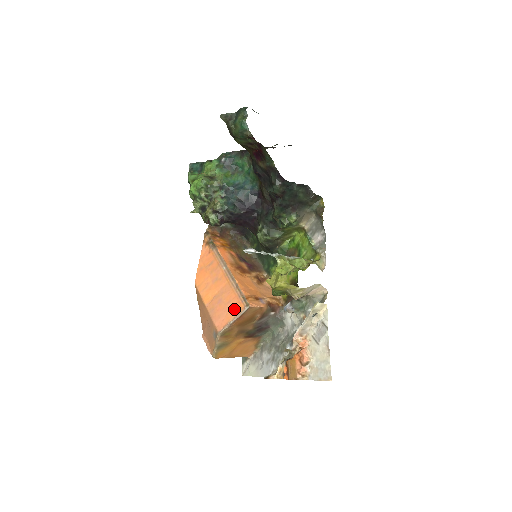
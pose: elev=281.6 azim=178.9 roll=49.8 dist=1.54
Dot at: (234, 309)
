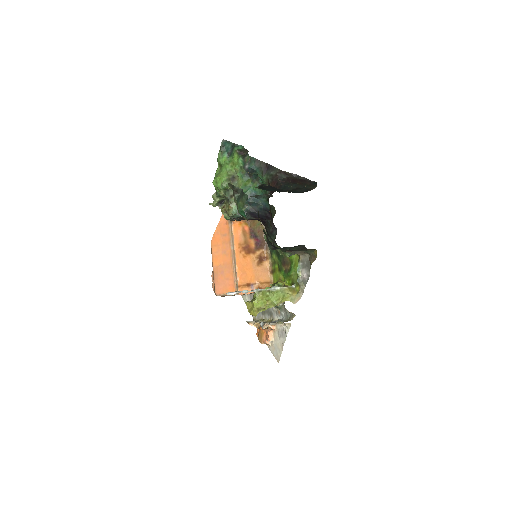
Dot at: (229, 288)
